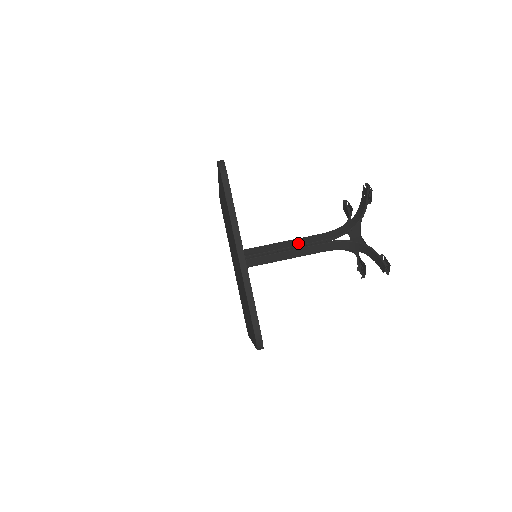
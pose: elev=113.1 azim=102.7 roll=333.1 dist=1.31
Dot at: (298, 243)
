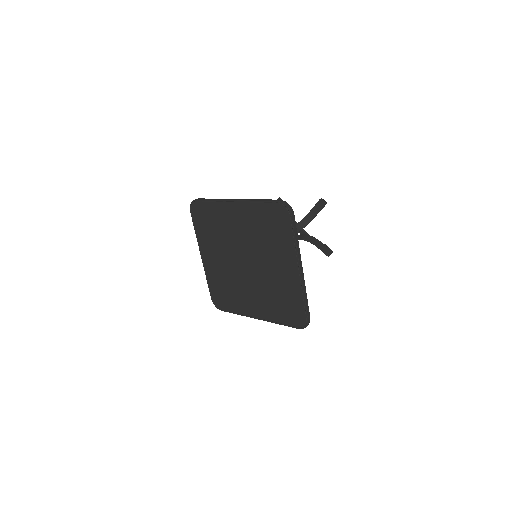
Dot at: occluded
